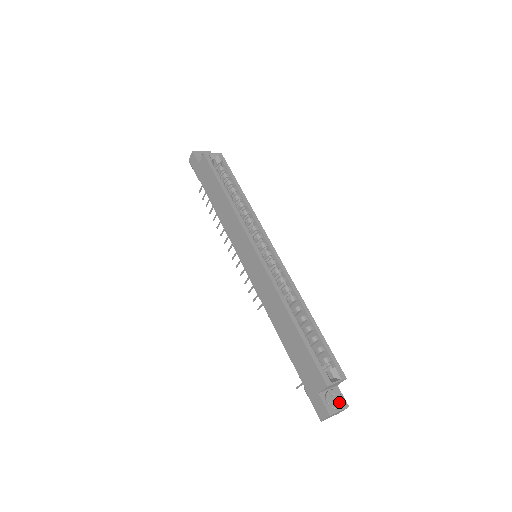
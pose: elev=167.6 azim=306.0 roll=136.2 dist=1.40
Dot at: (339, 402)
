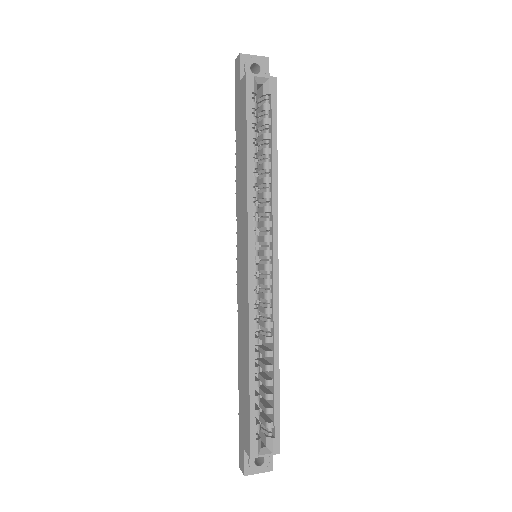
Dot at: (263, 465)
